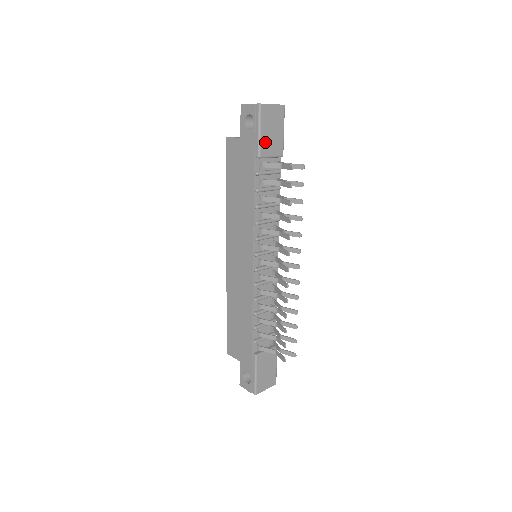
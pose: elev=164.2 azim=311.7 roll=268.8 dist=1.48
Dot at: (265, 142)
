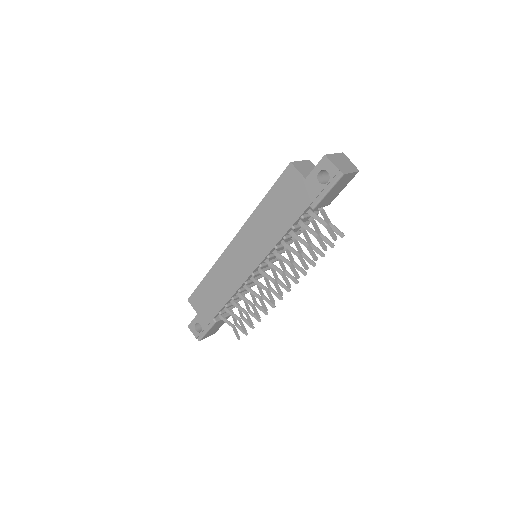
Dot at: (325, 199)
